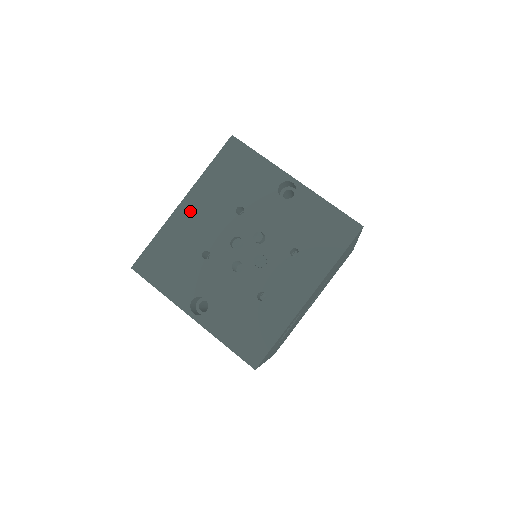
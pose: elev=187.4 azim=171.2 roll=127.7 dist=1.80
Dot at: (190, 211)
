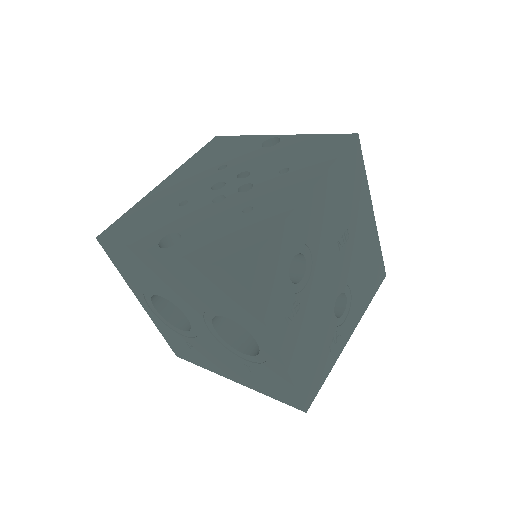
Dot at: (170, 184)
